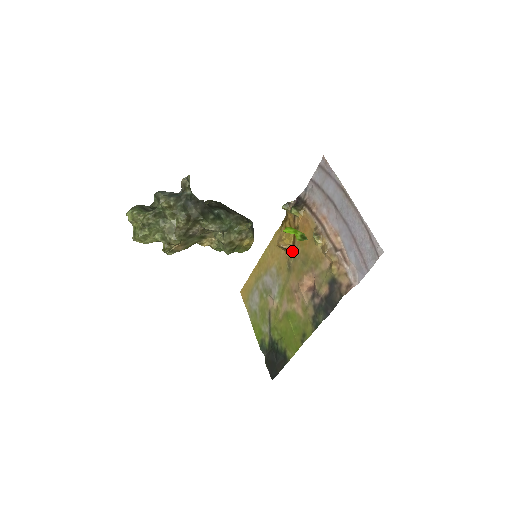
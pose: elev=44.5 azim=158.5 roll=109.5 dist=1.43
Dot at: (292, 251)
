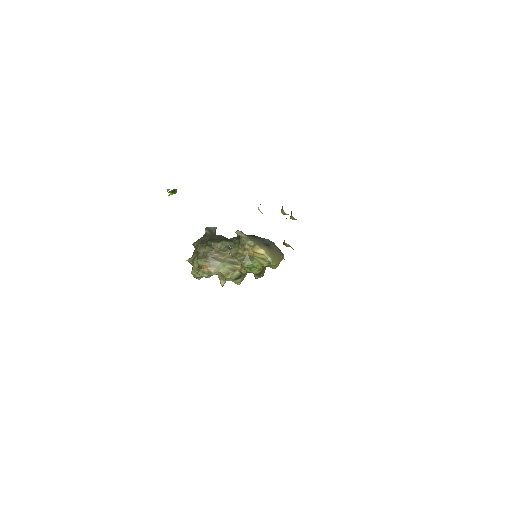
Dot at: (284, 240)
